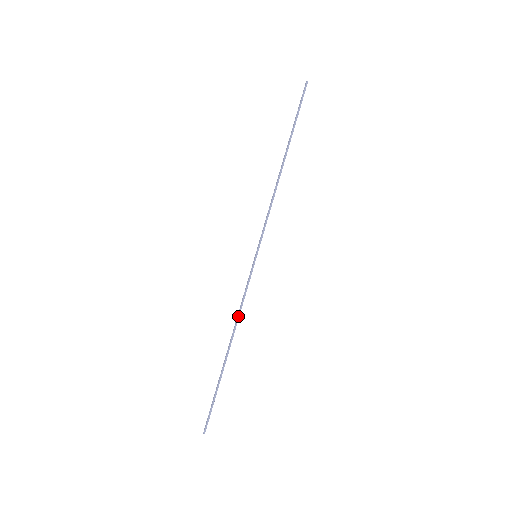
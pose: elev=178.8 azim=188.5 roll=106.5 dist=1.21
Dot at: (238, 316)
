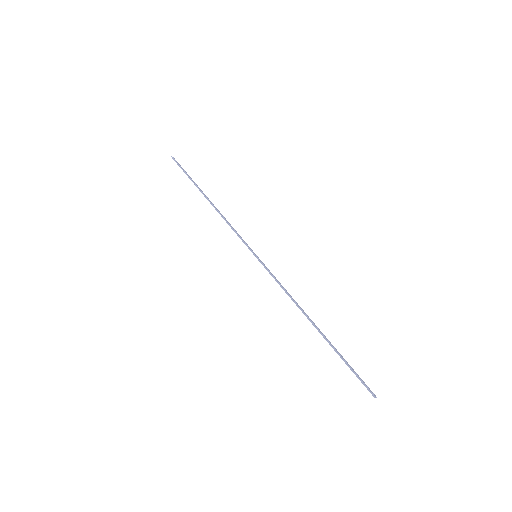
Dot at: occluded
